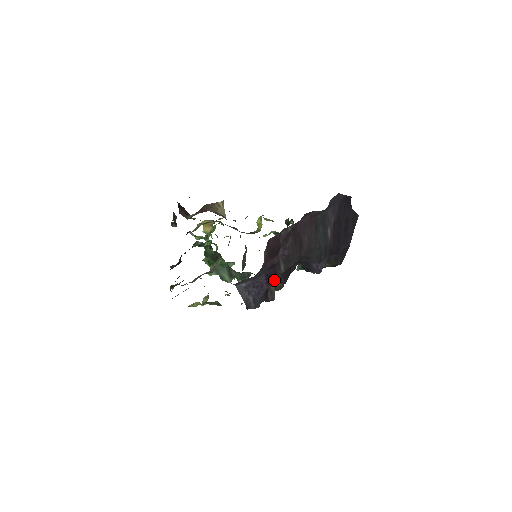
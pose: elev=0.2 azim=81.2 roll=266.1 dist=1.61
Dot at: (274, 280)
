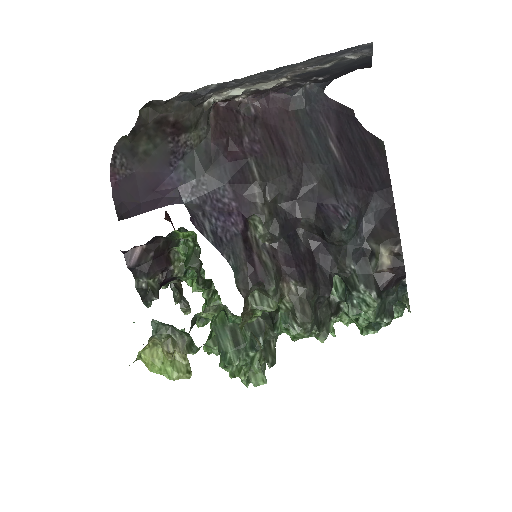
Dot at: (253, 213)
